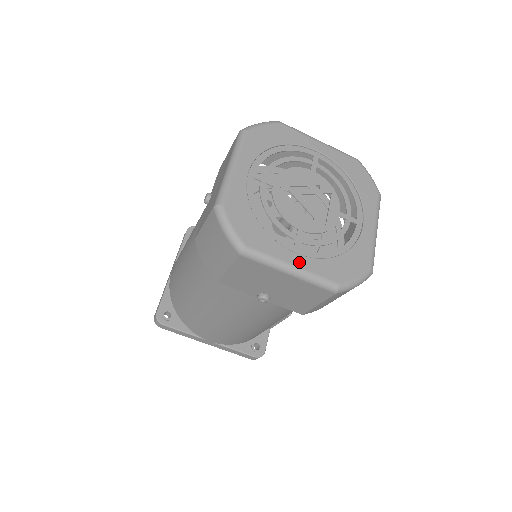
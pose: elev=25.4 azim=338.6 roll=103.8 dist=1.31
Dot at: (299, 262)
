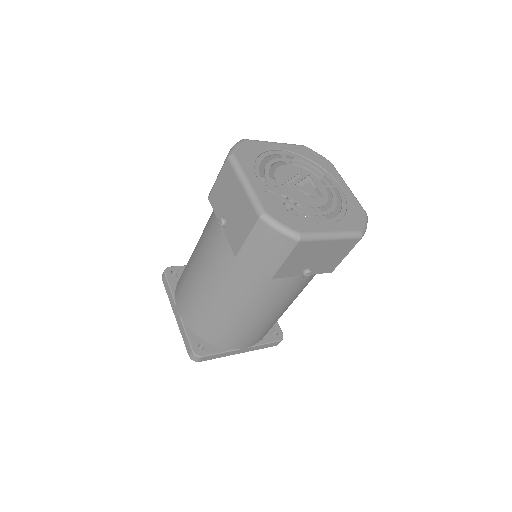
Dot at: (333, 228)
